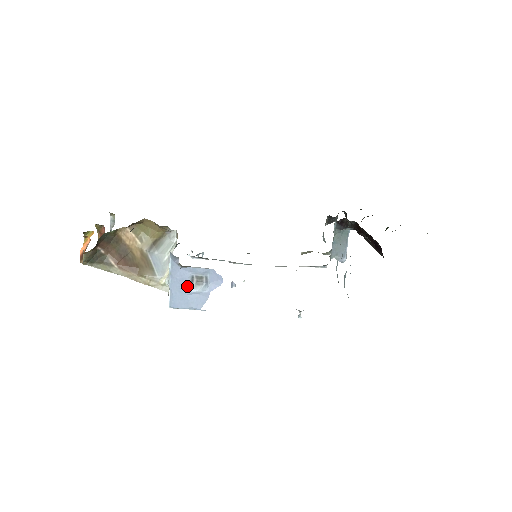
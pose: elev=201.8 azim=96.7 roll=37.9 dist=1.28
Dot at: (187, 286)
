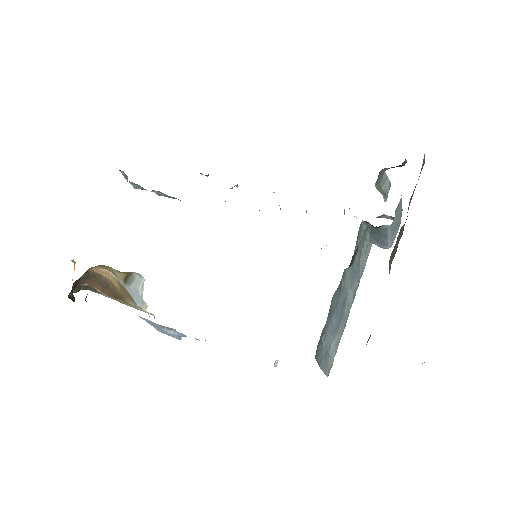
Dot at: (160, 327)
